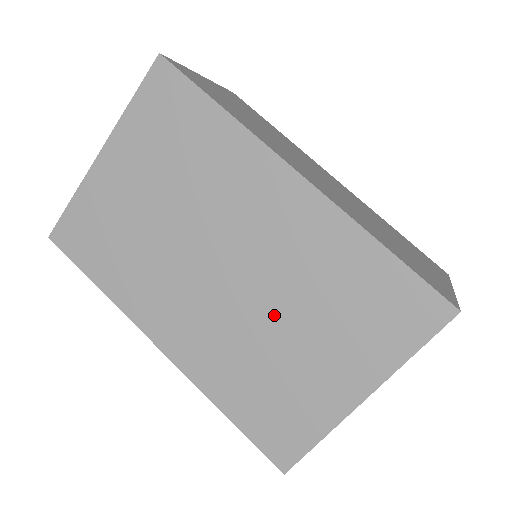
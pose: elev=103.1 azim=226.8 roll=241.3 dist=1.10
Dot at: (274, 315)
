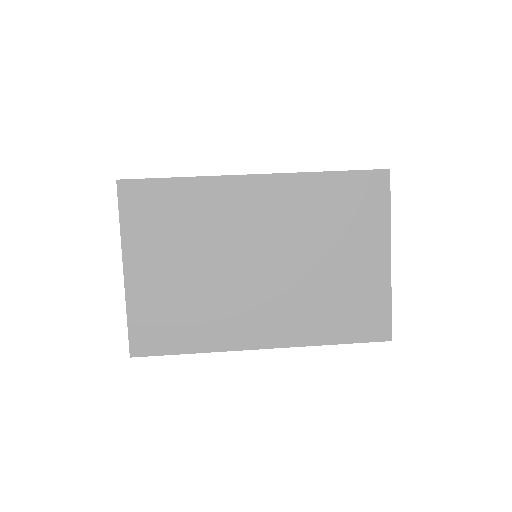
Dot at: (309, 260)
